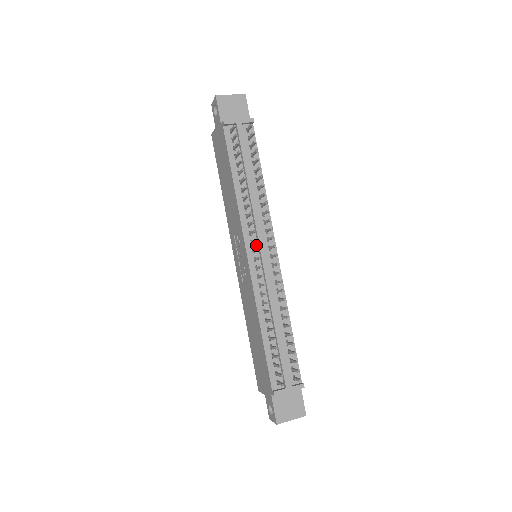
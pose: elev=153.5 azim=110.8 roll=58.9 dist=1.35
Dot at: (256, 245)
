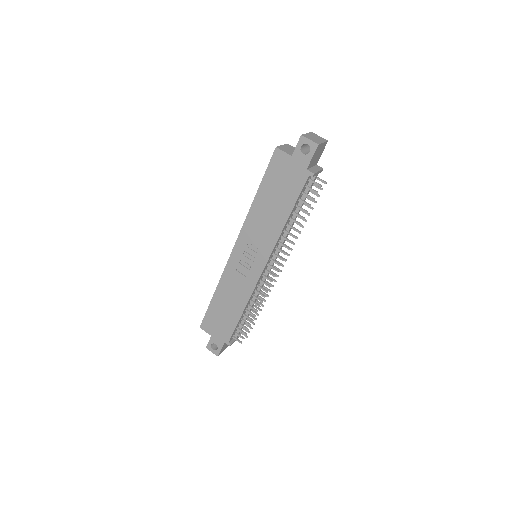
Dot at: (271, 260)
